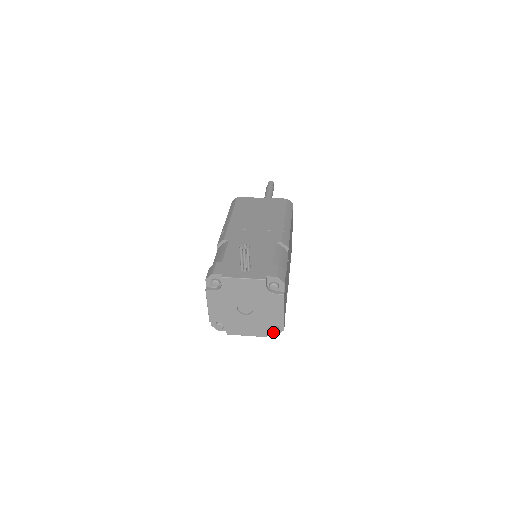
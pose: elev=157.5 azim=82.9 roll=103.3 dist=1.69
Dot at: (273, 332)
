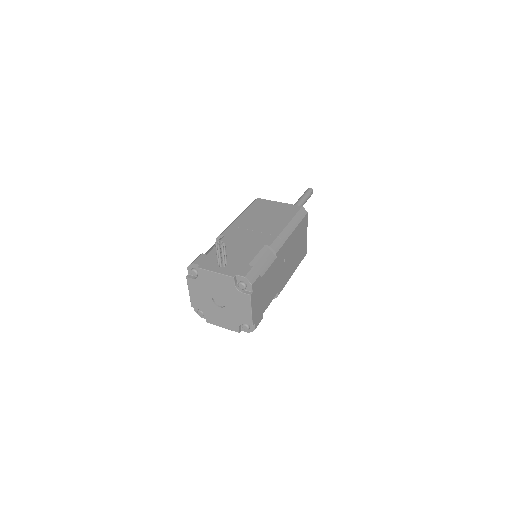
Dot at: (244, 329)
